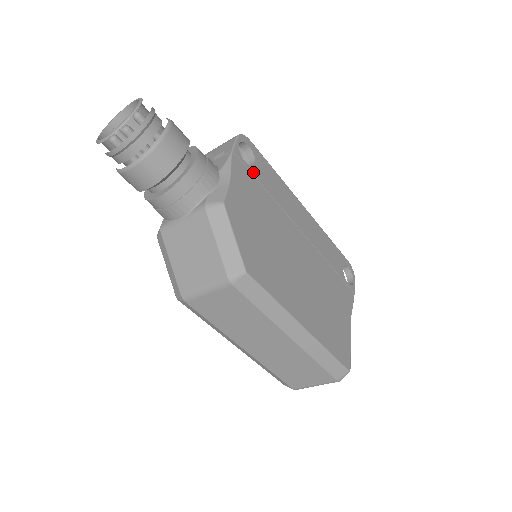
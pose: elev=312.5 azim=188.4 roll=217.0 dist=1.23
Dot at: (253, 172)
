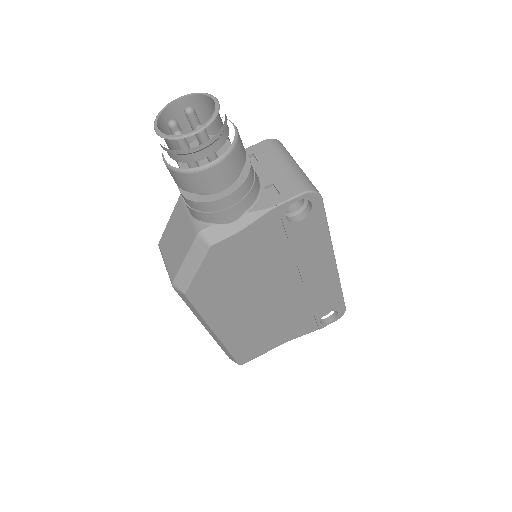
Dot at: (288, 227)
